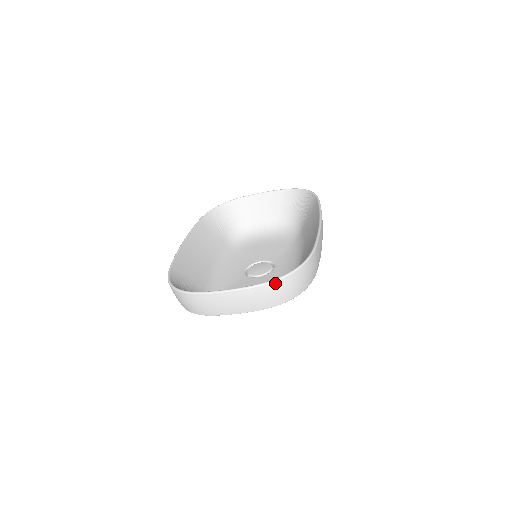
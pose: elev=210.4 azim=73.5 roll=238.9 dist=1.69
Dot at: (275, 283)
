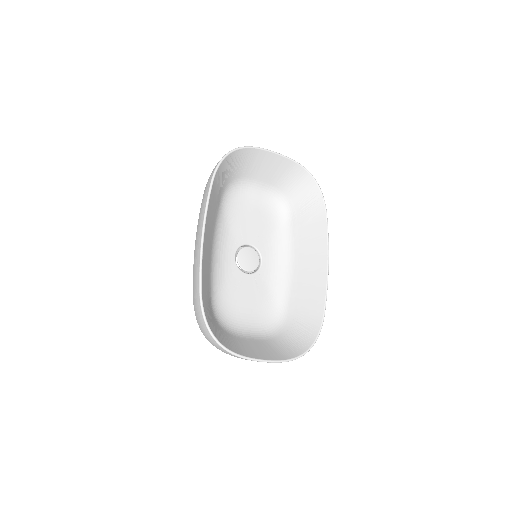
Dot at: (296, 358)
